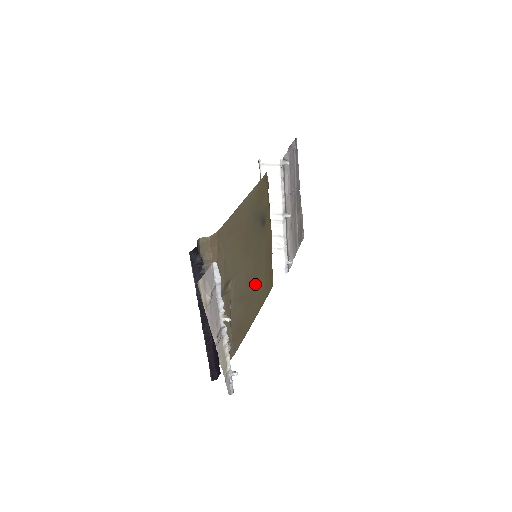
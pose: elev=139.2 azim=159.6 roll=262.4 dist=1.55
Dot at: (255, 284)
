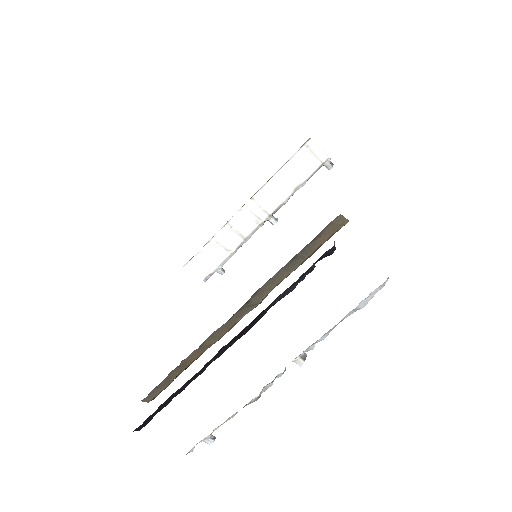
Dot at: occluded
